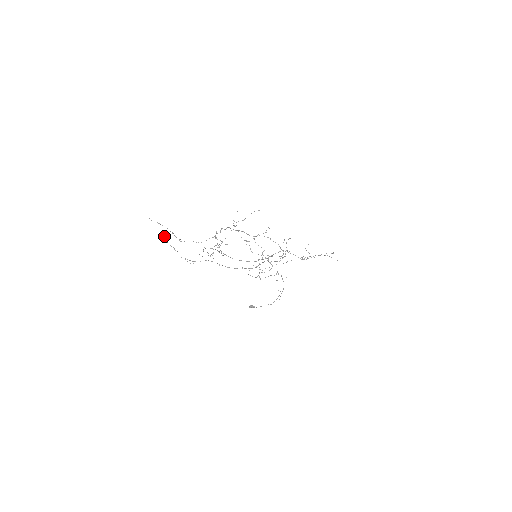
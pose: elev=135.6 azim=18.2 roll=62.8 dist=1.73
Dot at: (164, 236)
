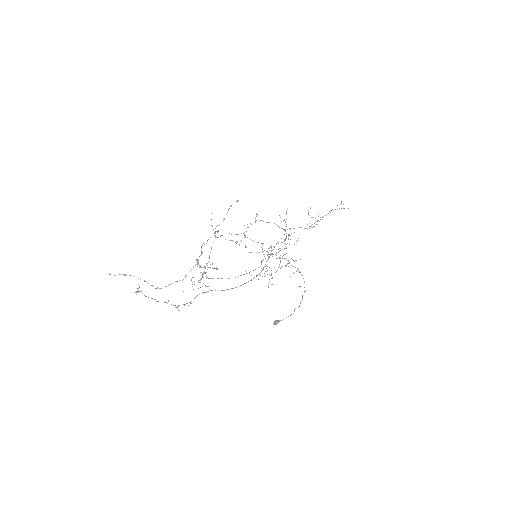
Dot at: (137, 288)
